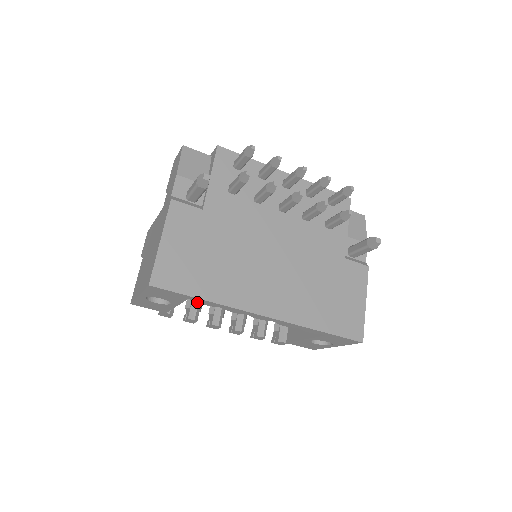
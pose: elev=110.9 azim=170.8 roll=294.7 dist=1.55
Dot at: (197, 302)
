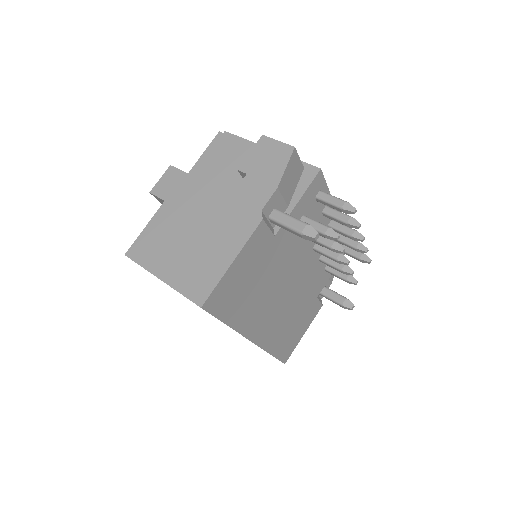
Dot at: occluded
